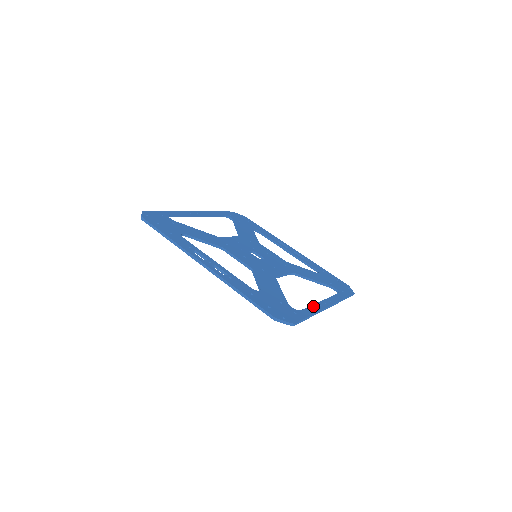
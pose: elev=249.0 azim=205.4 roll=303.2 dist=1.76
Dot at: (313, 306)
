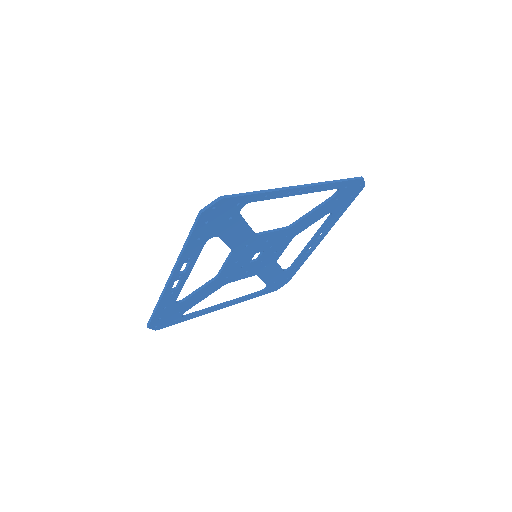
Dot at: (274, 195)
